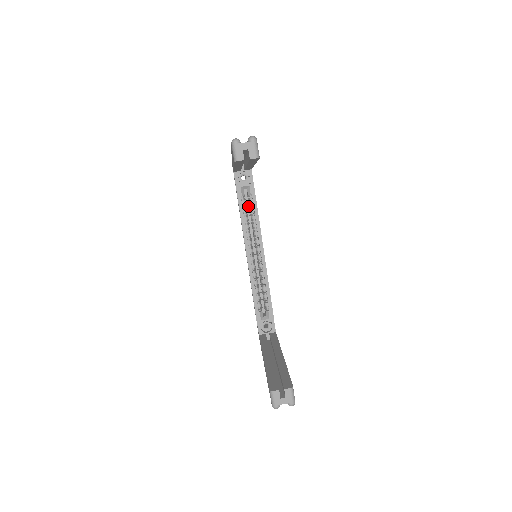
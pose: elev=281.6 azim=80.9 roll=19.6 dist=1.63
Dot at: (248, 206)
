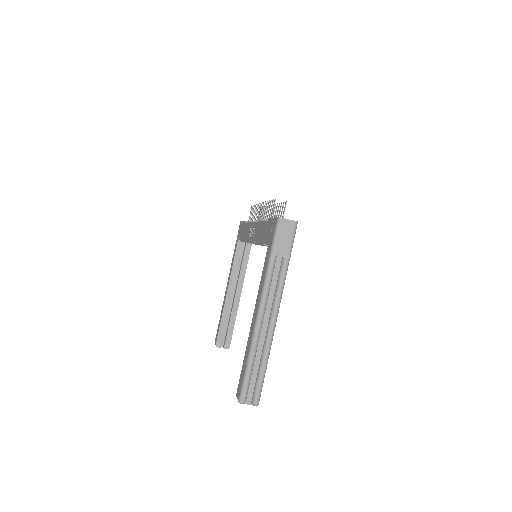
Dot at: occluded
